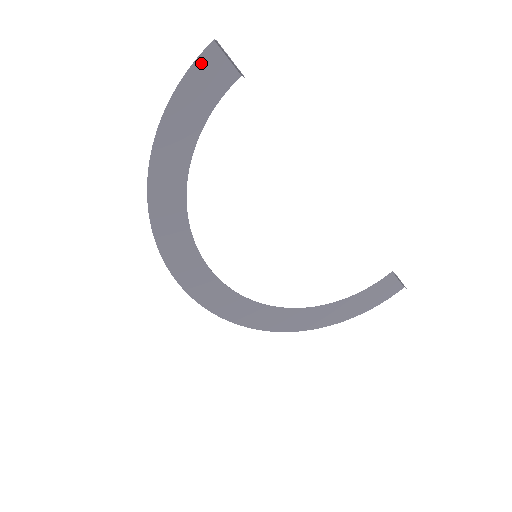
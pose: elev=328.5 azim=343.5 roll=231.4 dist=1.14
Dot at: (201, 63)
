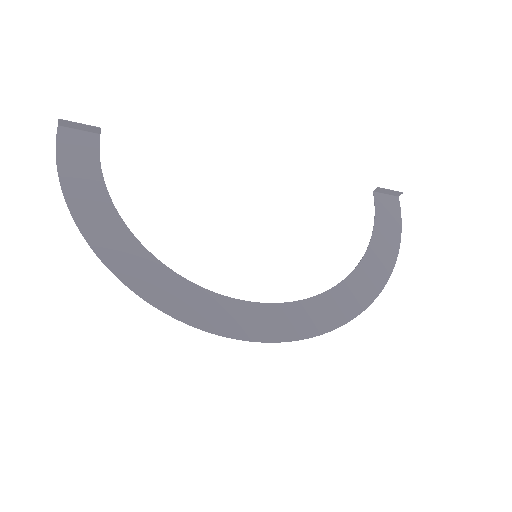
Dot at: (62, 145)
